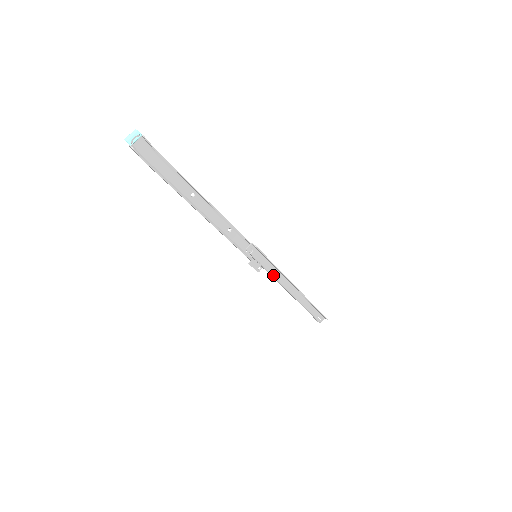
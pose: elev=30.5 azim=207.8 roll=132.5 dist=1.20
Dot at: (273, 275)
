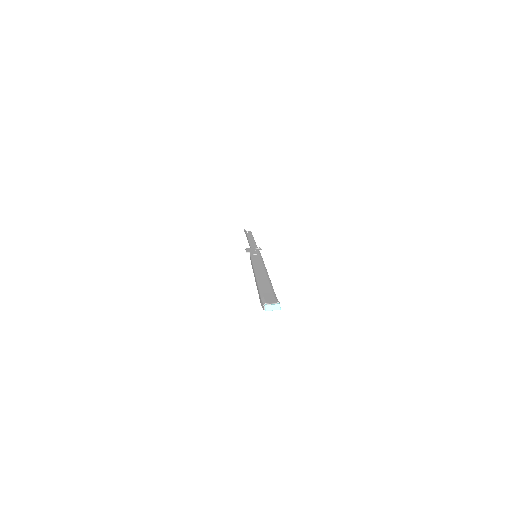
Dot at: occluded
